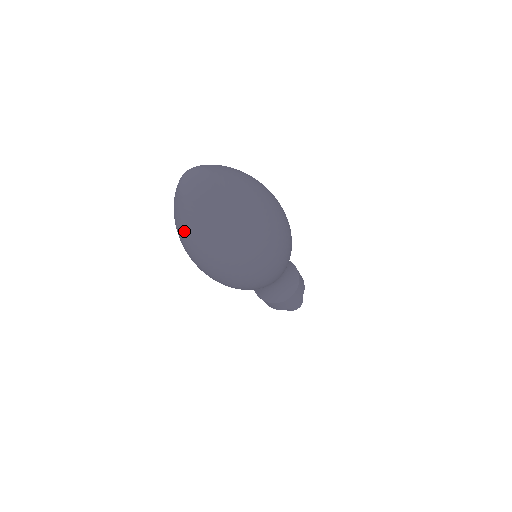
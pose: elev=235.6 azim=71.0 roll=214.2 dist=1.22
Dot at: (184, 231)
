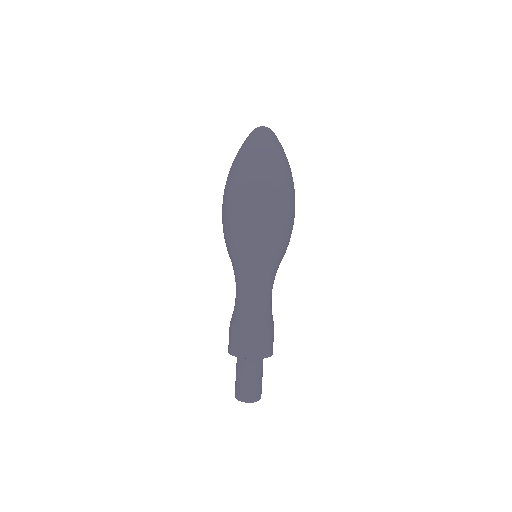
Dot at: (241, 151)
